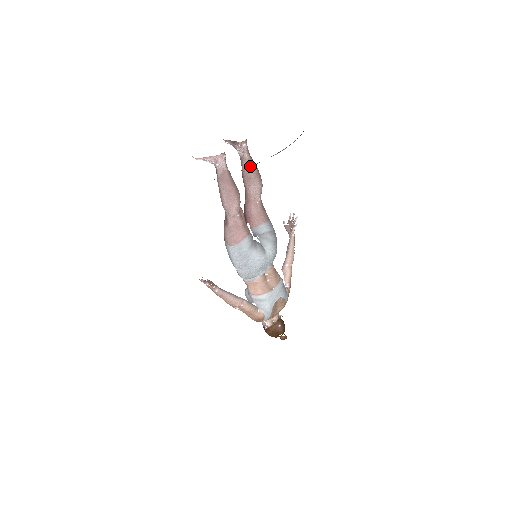
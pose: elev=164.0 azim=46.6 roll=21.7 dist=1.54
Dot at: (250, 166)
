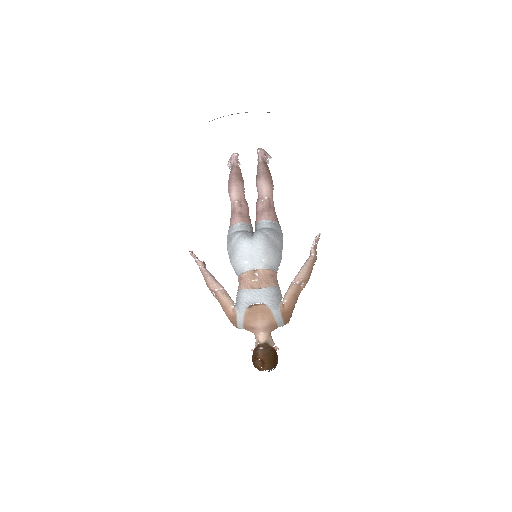
Dot at: (260, 167)
